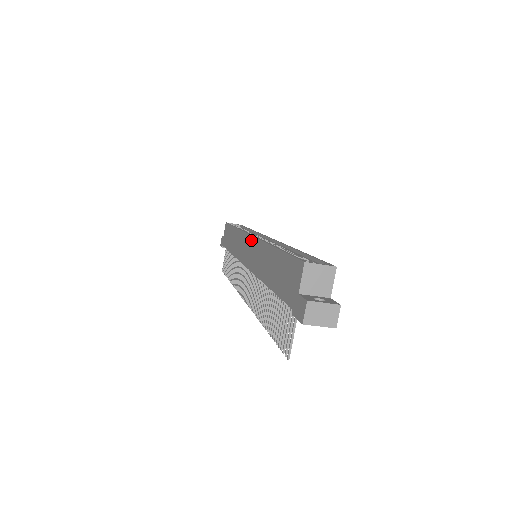
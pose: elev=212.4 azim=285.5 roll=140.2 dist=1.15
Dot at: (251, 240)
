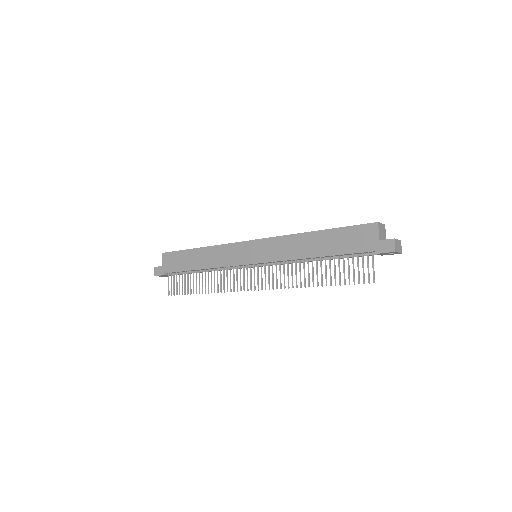
Dot at: (258, 242)
